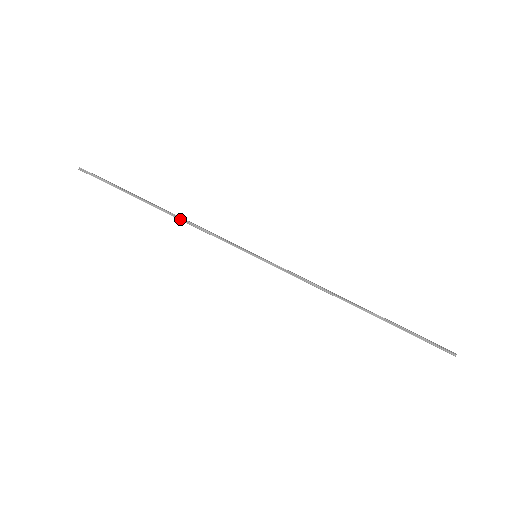
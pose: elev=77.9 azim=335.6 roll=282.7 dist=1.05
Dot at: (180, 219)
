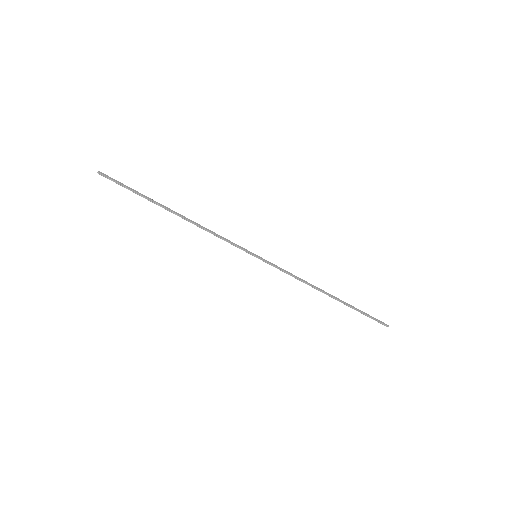
Dot at: (194, 224)
